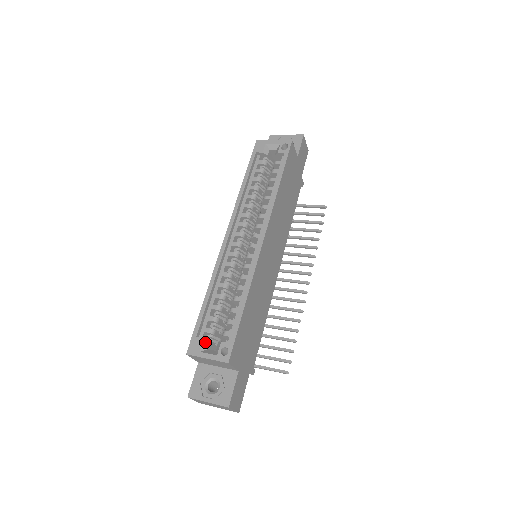
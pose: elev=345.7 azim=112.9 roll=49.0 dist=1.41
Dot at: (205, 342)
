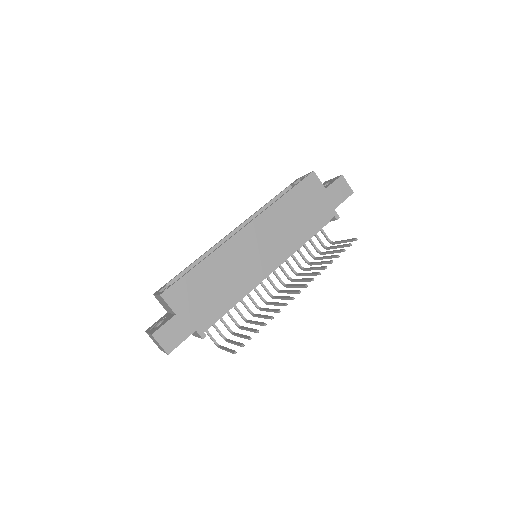
Dot at: occluded
